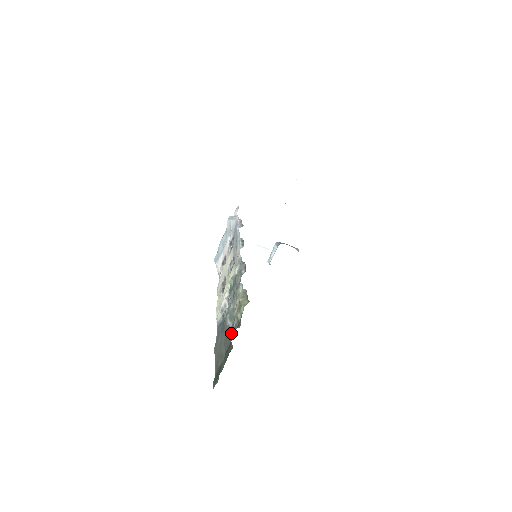
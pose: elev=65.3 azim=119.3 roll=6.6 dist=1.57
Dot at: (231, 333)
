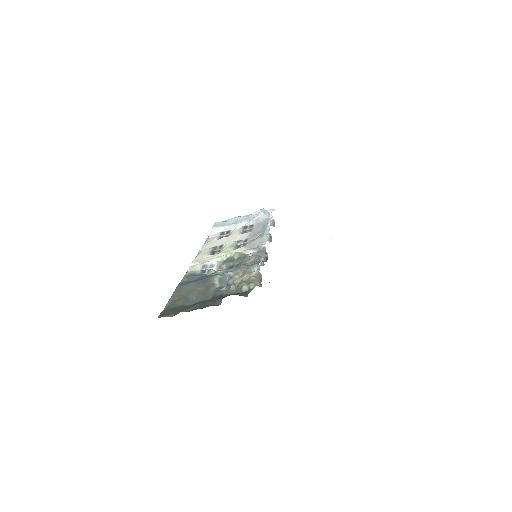
Dot at: (217, 292)
